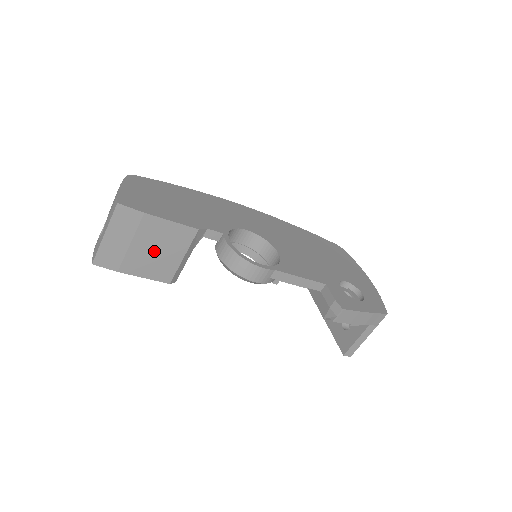
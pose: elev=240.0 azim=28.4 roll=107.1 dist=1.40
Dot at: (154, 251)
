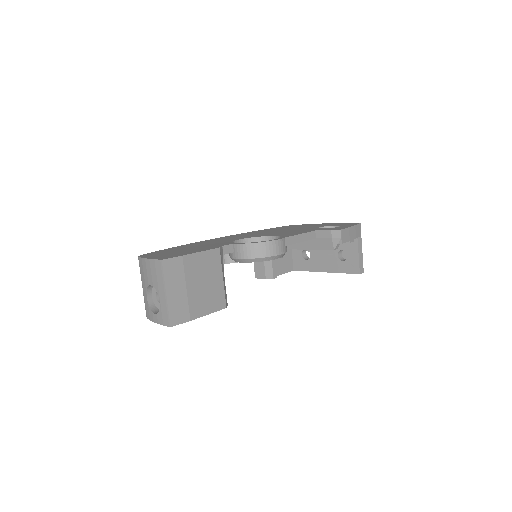
Dot at: (203, 285)
